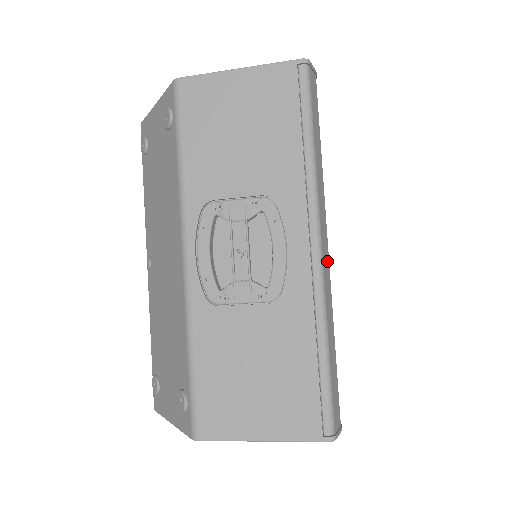
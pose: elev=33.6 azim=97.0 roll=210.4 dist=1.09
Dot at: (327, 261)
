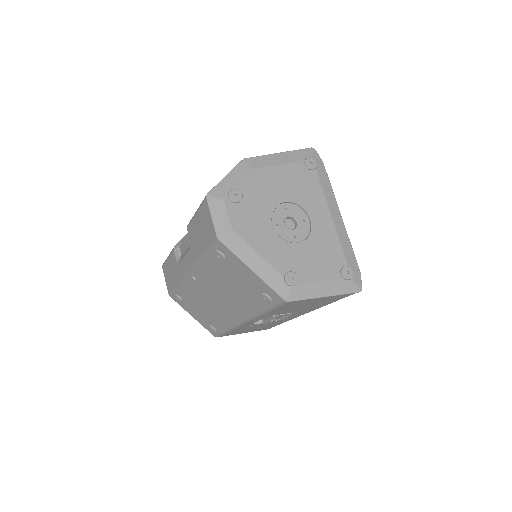
Dot at: occluded
